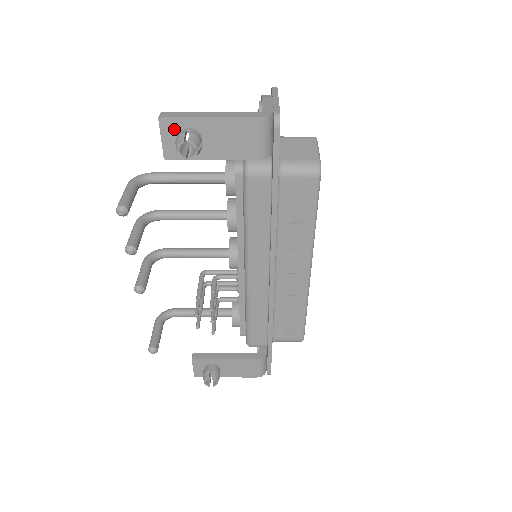
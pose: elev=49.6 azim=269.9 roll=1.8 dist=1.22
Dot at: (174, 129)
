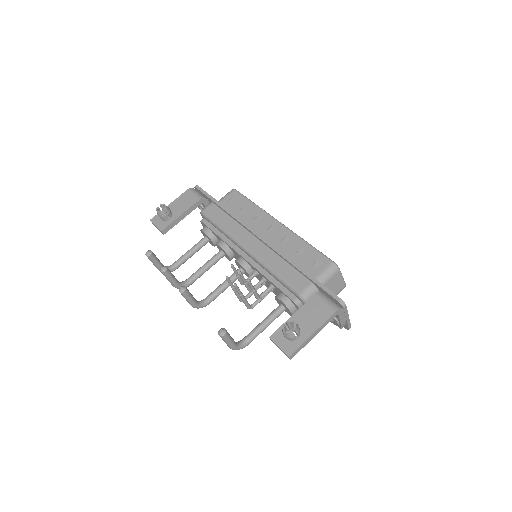
Dot at: (158, 219)
